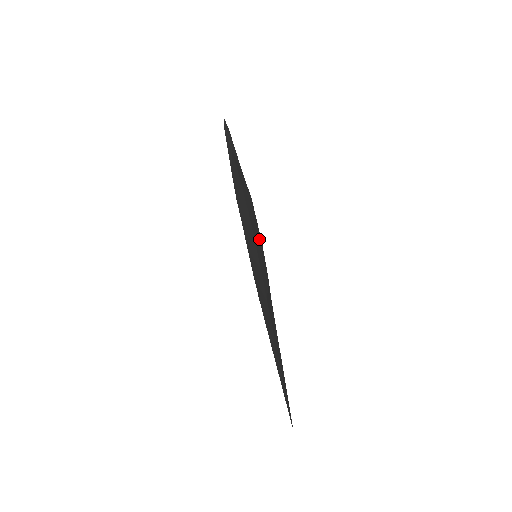
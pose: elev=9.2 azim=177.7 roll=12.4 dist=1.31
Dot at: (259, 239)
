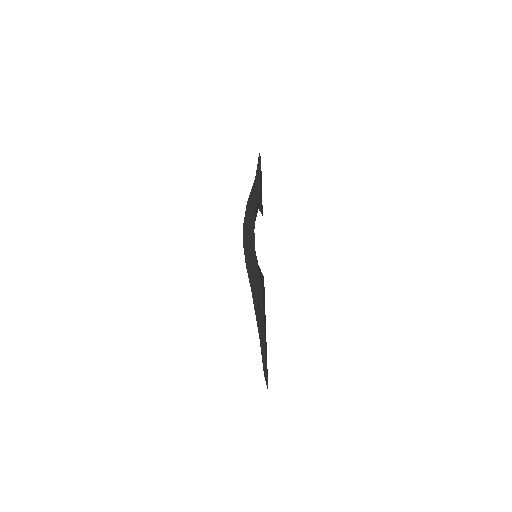
Dot at: (252, 243)
